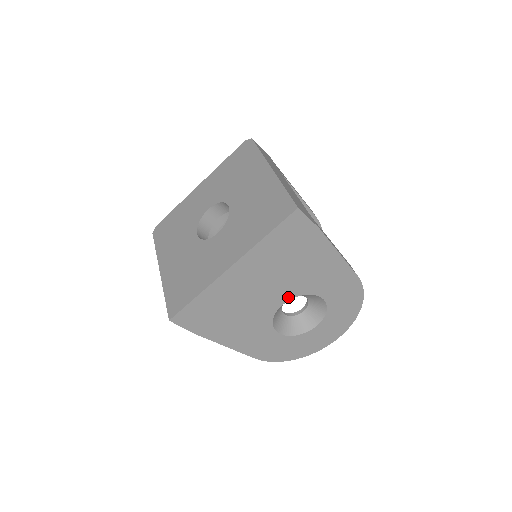
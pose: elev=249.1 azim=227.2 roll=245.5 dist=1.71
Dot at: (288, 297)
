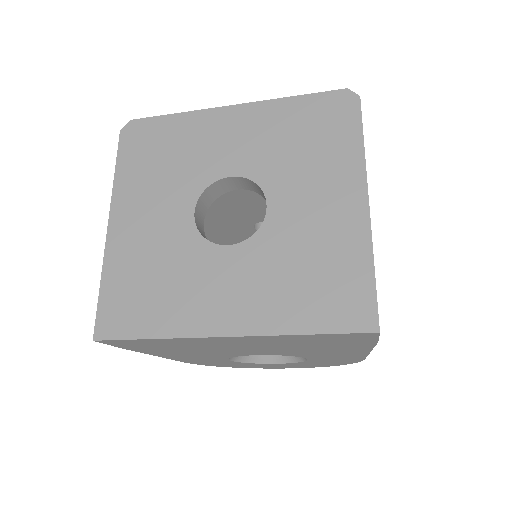
Dot at: (271, 354)
